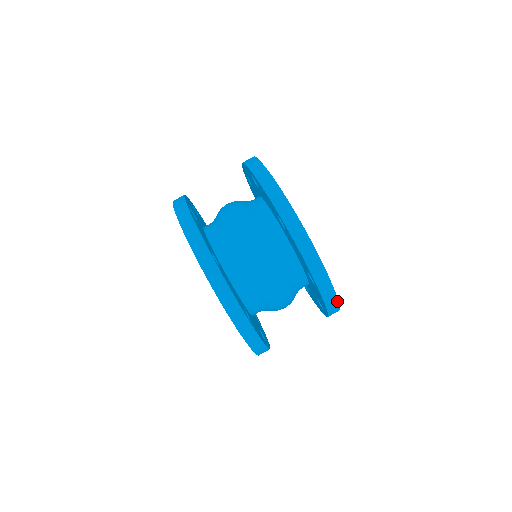
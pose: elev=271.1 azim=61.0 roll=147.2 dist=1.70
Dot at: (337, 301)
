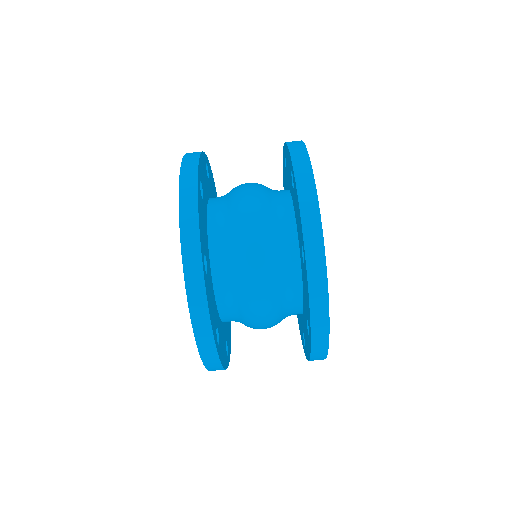
Dot at: (327, 300)
